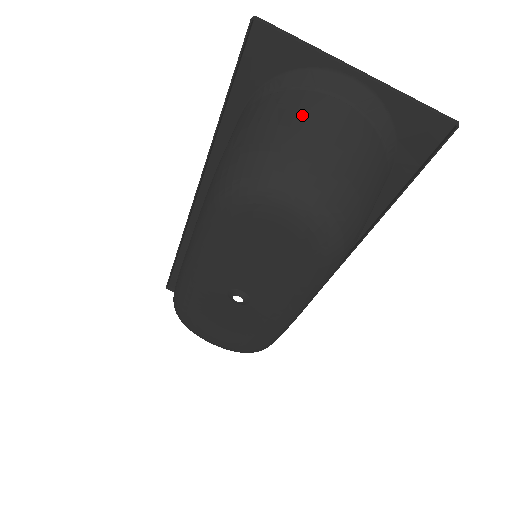
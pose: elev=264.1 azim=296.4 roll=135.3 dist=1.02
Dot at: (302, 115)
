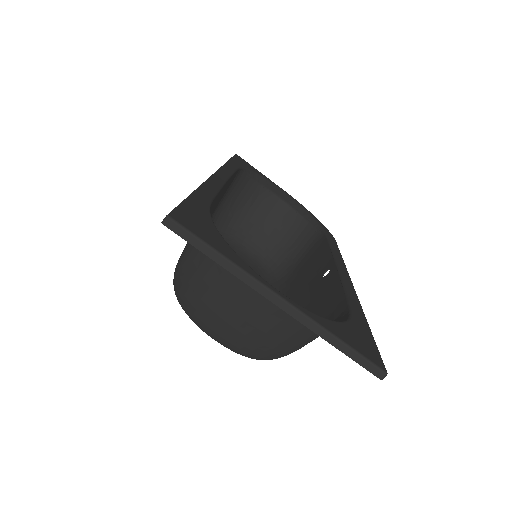
Dot at: (230, 293)
